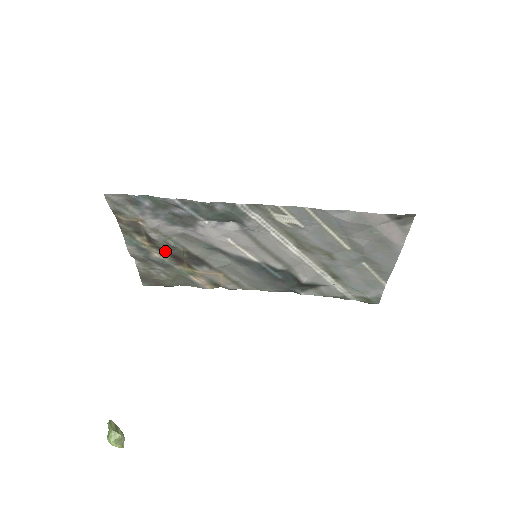
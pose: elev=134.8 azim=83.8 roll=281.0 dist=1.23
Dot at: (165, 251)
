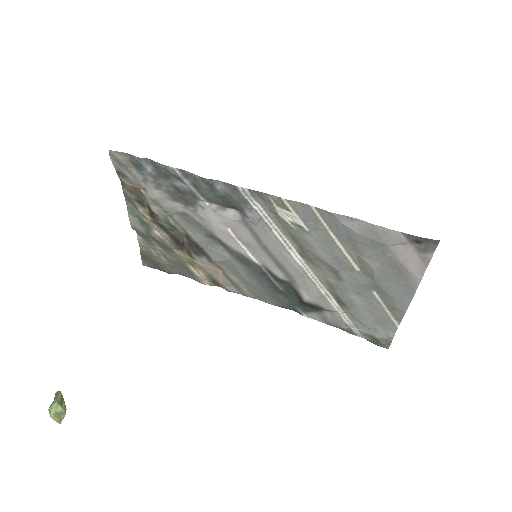
Dot at: (166, 230)
